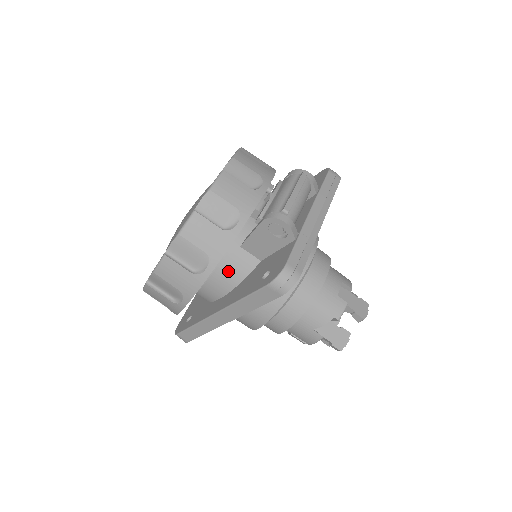
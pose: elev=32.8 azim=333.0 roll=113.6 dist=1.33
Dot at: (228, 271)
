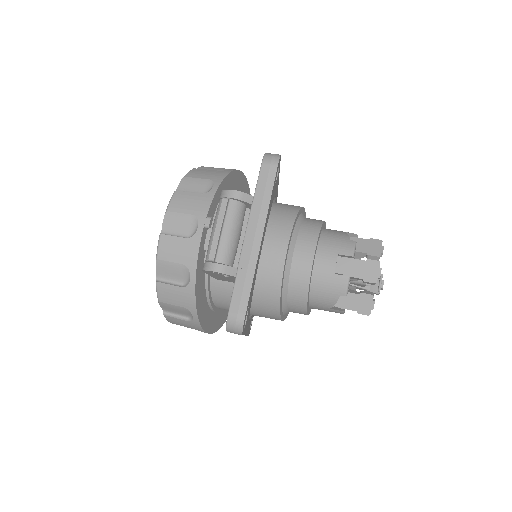
Dot at: (221, 299)
